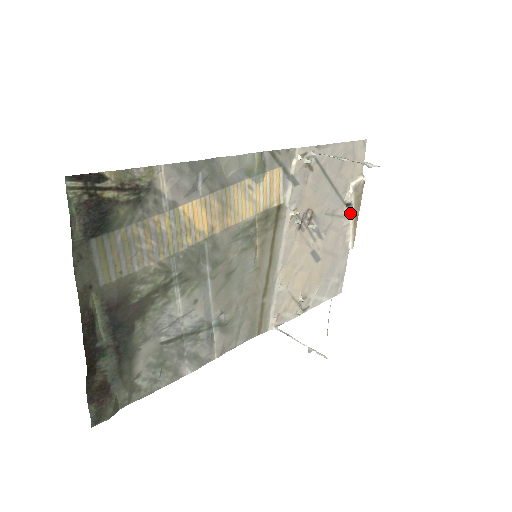
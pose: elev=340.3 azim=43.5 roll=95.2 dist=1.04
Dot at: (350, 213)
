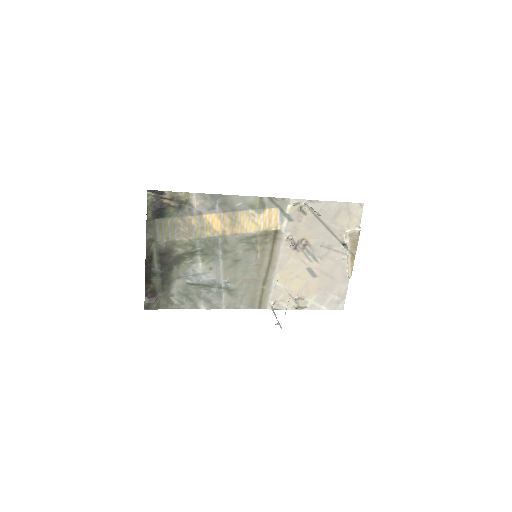
Dot at: (347, 251)
